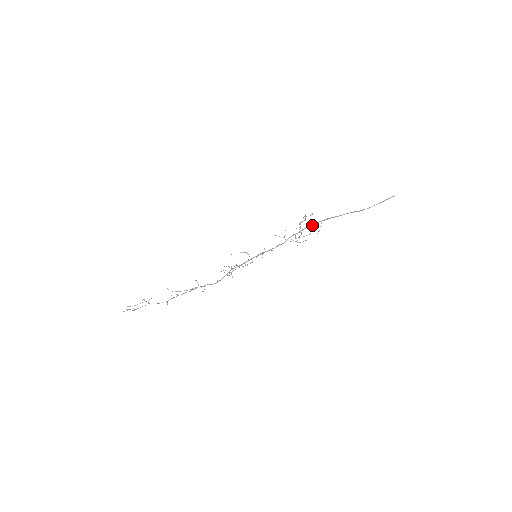
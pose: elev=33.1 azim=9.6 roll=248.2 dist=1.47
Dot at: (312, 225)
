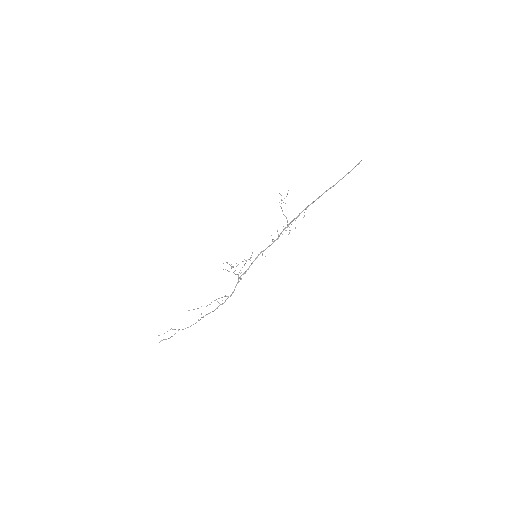
Dot at: (298, 216)
